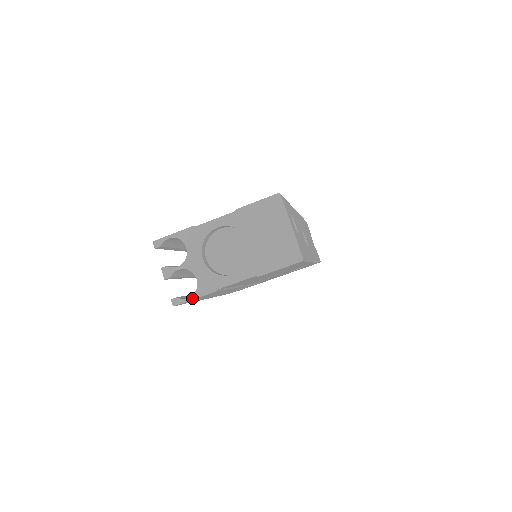
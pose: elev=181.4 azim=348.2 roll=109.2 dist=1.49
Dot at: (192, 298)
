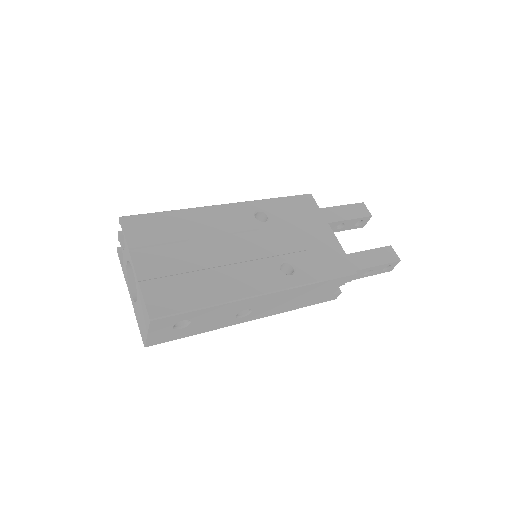
Dot at: (121, 264)
